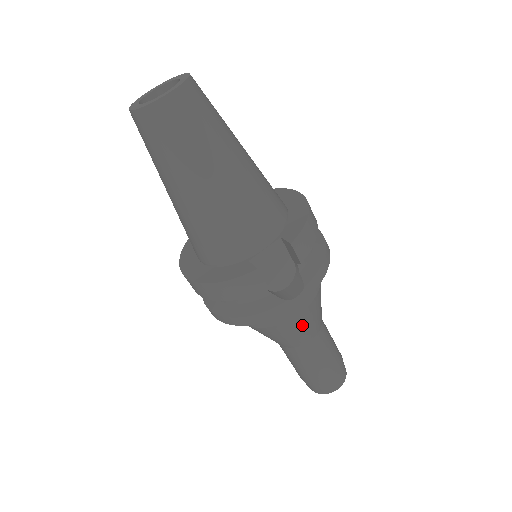
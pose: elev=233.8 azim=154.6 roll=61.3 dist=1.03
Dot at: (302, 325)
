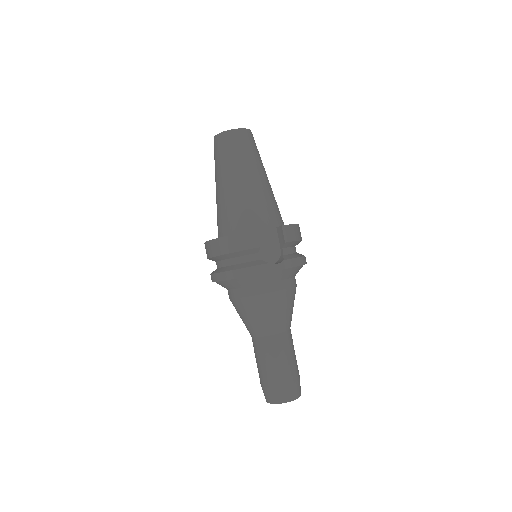
Dot at: (275, 307)
